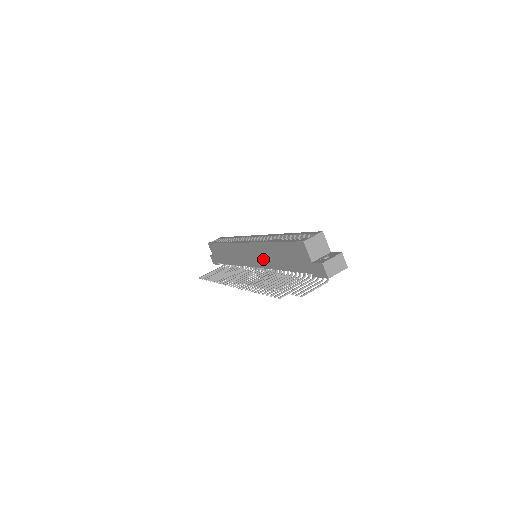
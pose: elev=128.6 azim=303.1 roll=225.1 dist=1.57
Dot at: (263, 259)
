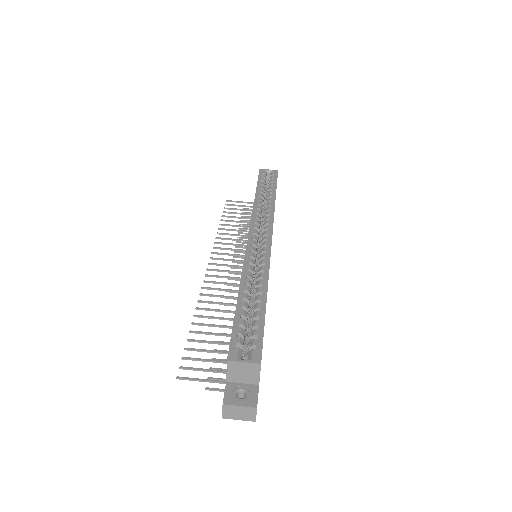
Dot at: occluded
